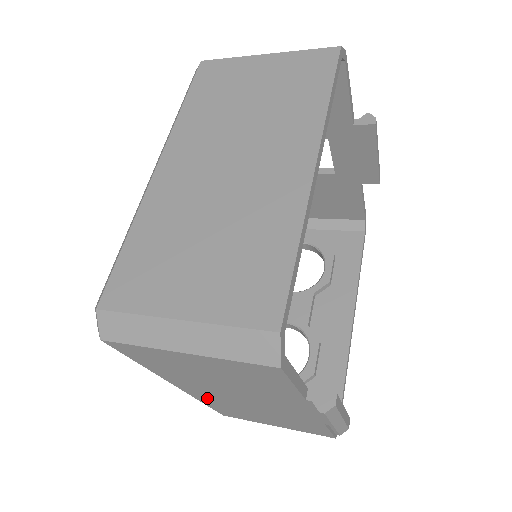
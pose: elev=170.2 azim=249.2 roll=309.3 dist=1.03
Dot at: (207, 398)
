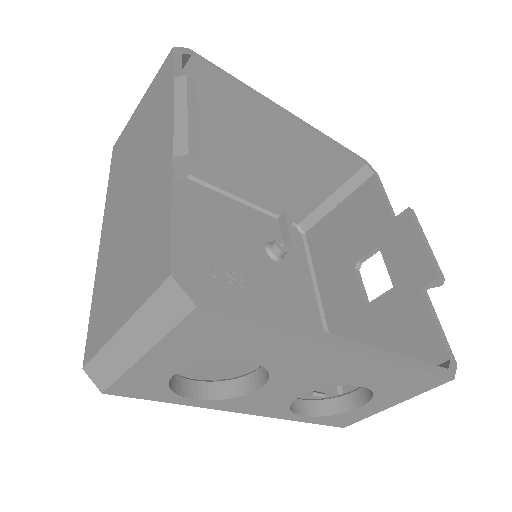
Dot at: (106, 250)
